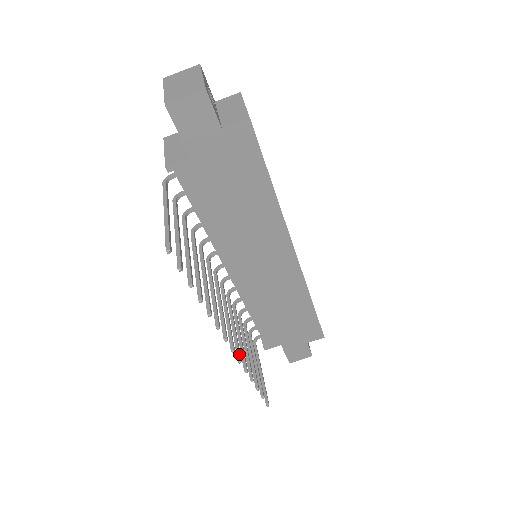
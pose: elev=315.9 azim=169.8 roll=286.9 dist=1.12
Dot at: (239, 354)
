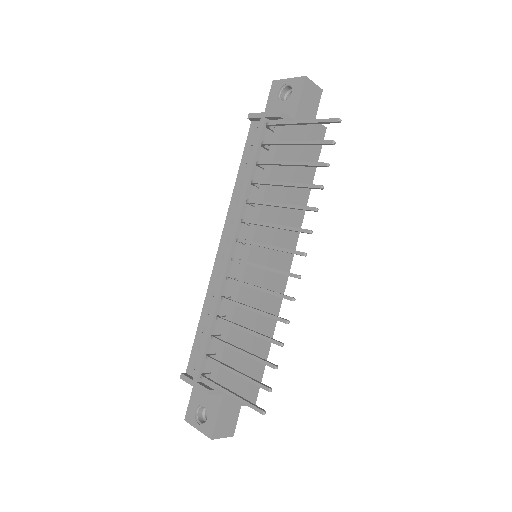
Dot at: occluded
